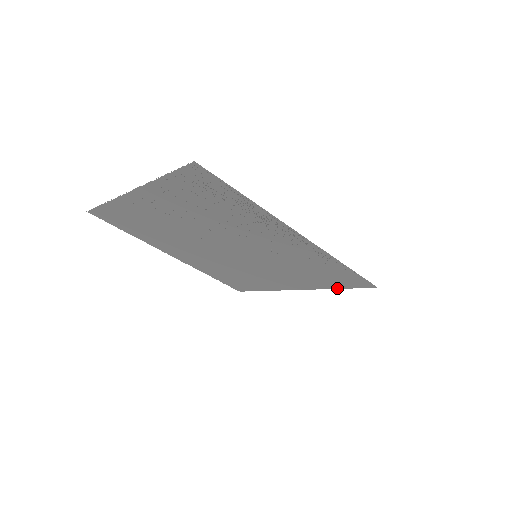
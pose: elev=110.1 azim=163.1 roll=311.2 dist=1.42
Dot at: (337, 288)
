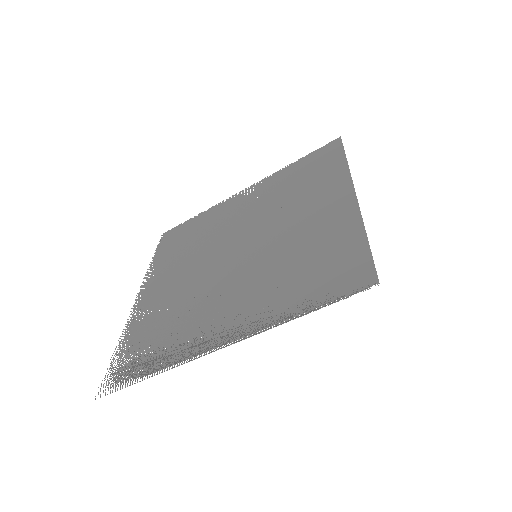
Dot at: (364, 237)
